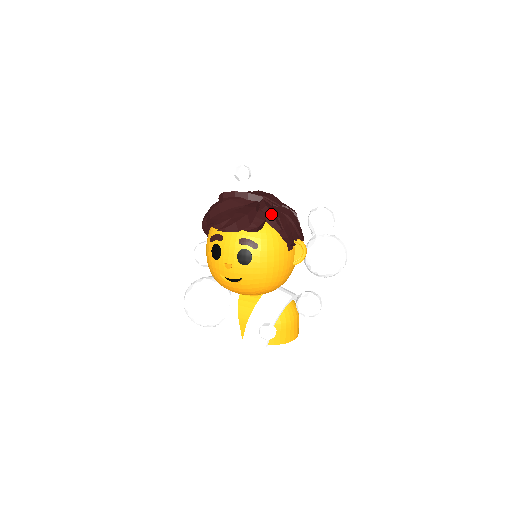
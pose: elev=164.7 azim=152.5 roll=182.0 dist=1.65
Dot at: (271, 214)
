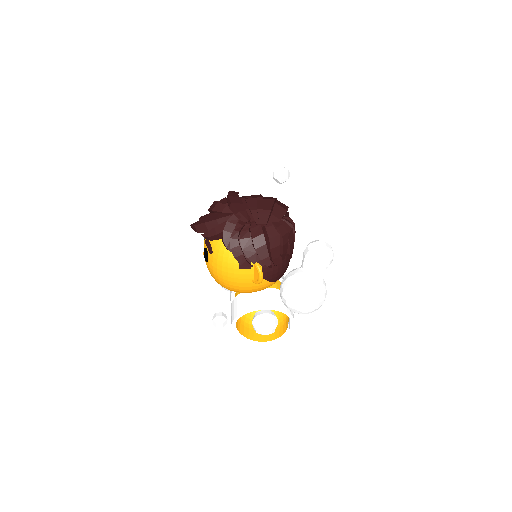
Dot at: (223, 231)
